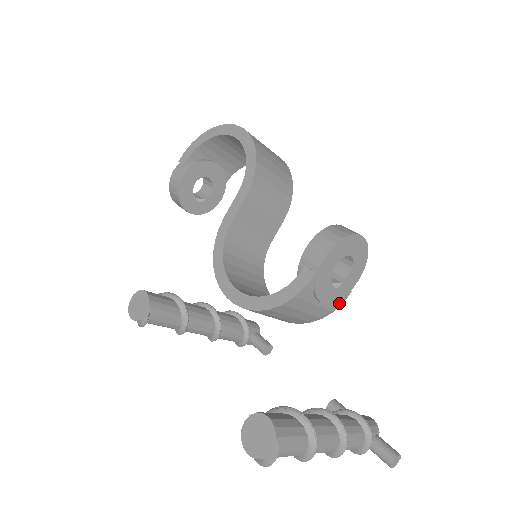
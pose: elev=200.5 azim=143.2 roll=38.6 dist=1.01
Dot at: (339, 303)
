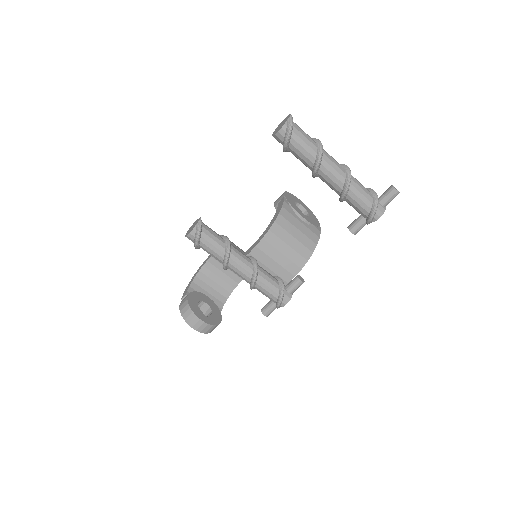
Dot at: (318, 231)
